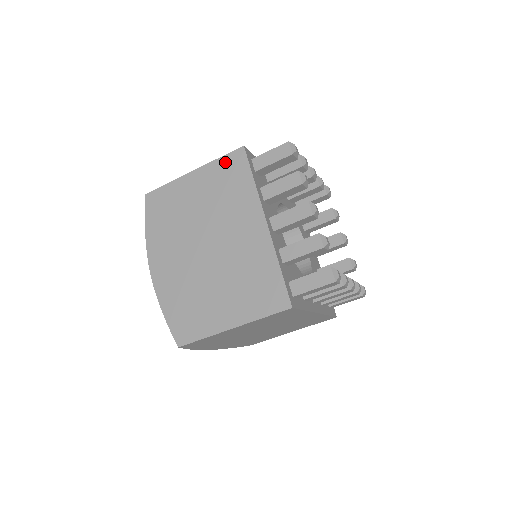
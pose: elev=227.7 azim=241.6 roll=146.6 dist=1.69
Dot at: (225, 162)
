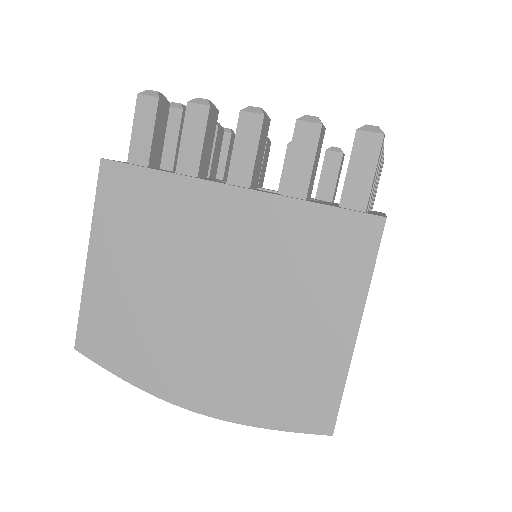
Dot at: (106, 200)
